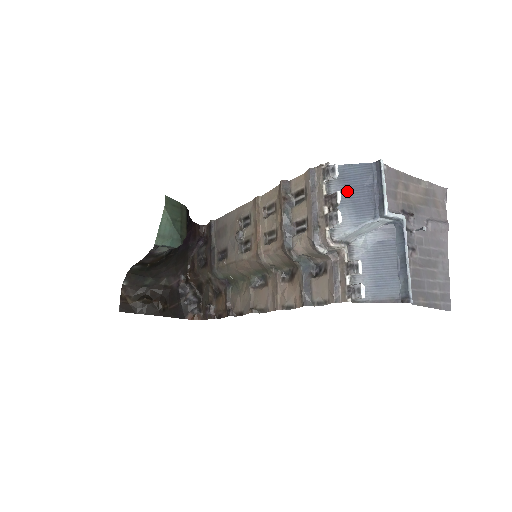
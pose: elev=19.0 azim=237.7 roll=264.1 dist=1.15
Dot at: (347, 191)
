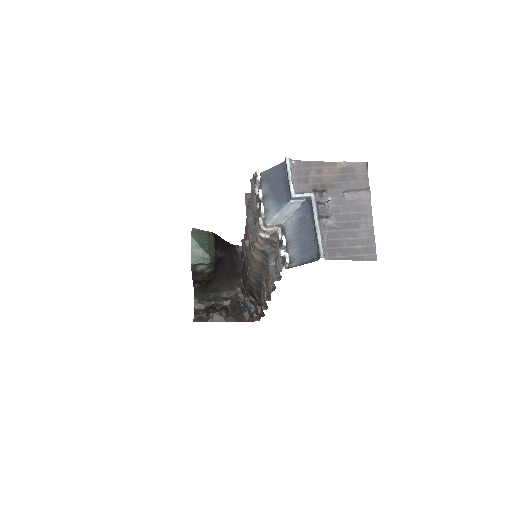
Dot at: (271, 188)
